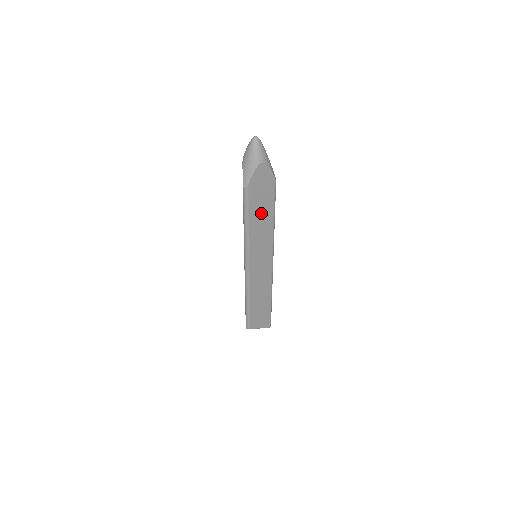
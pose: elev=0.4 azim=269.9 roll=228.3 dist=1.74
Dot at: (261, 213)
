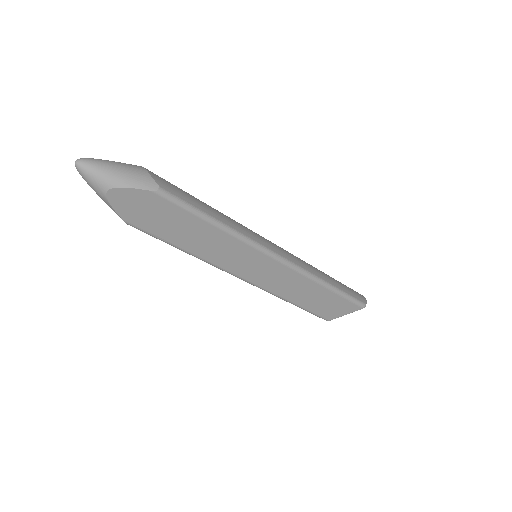
Dot at: (186, 231)
